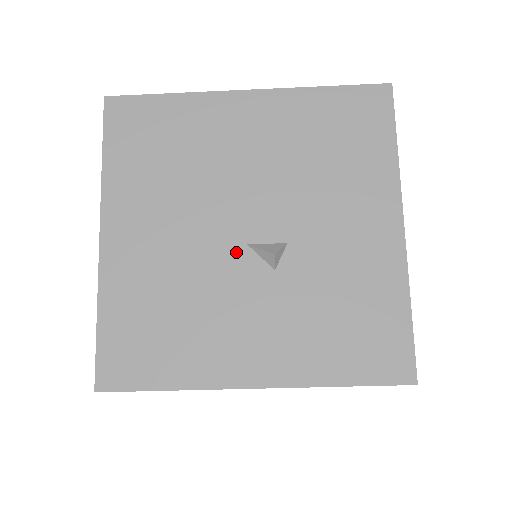
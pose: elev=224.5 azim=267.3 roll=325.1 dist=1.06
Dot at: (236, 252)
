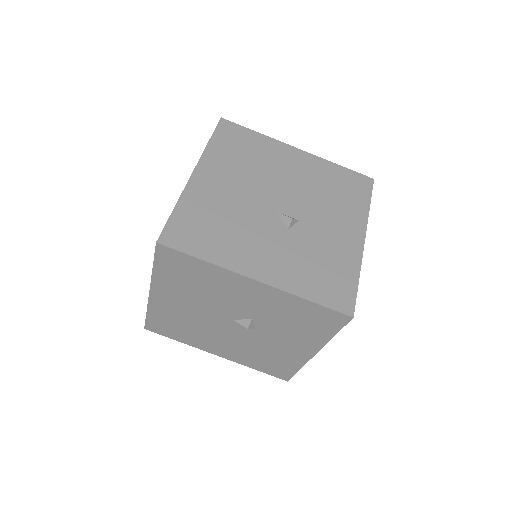
Dot at: (269, 212)
